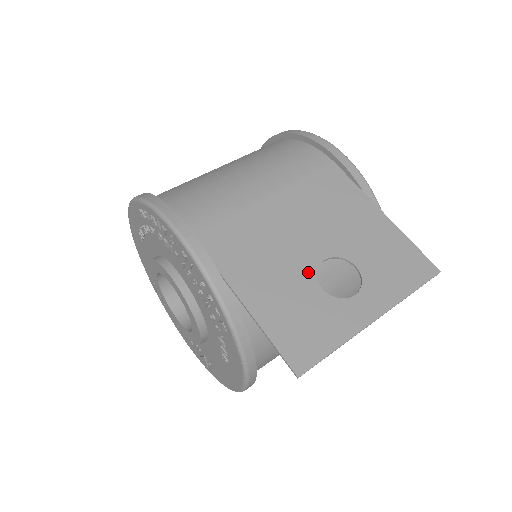
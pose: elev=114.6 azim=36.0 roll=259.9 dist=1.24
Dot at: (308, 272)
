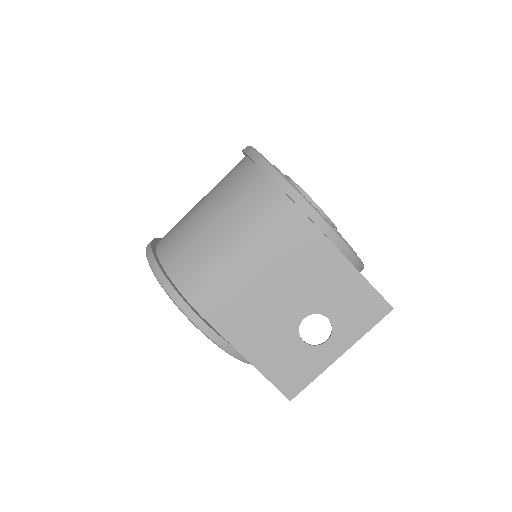
Dot at: (292, 331)
